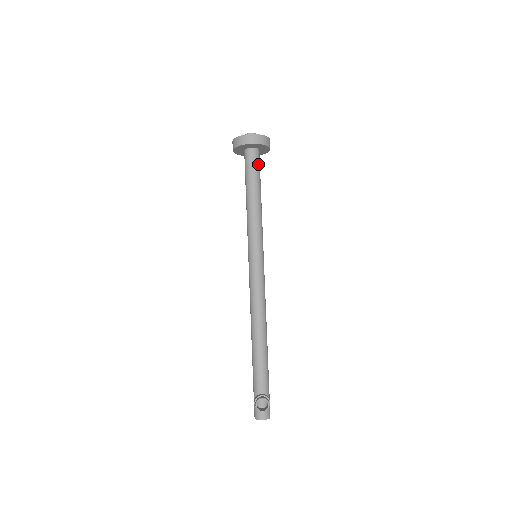
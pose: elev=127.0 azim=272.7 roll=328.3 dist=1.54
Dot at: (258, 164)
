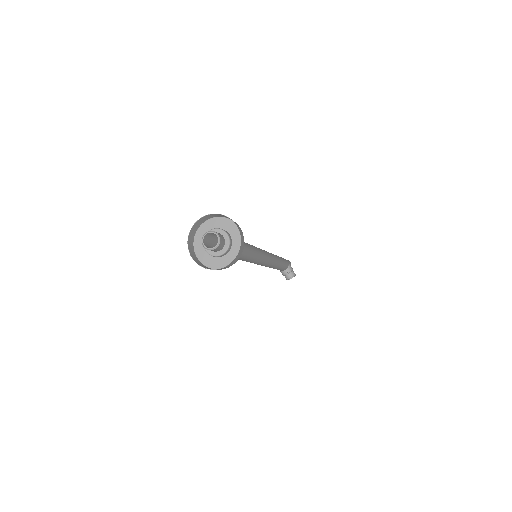
Dot at: occluded
